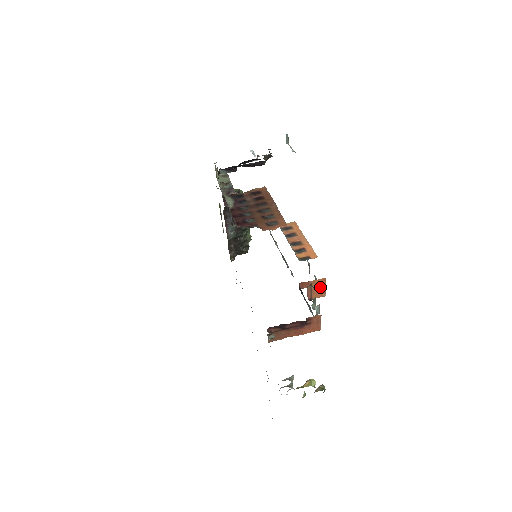
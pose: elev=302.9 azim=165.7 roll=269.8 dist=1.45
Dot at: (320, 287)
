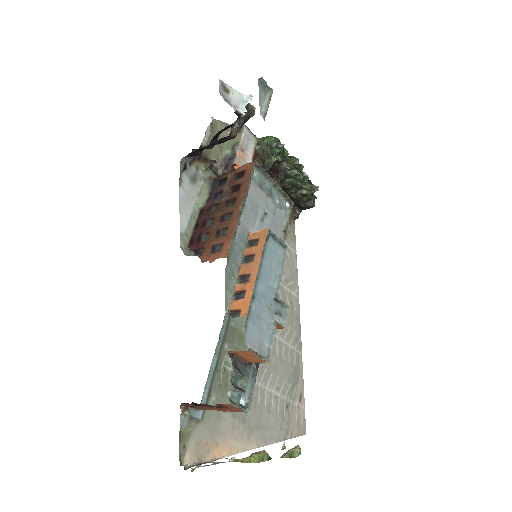
Dot at: (251, 356)
